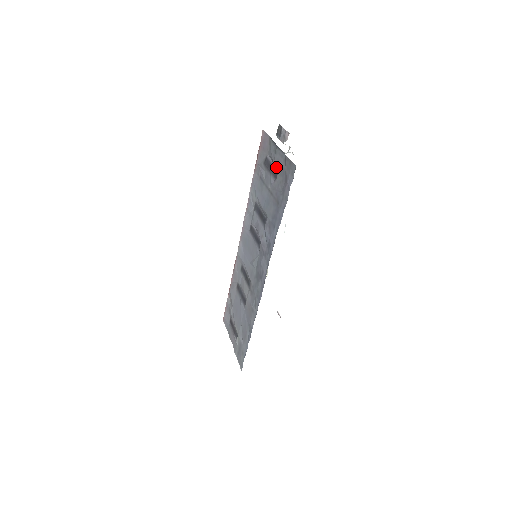
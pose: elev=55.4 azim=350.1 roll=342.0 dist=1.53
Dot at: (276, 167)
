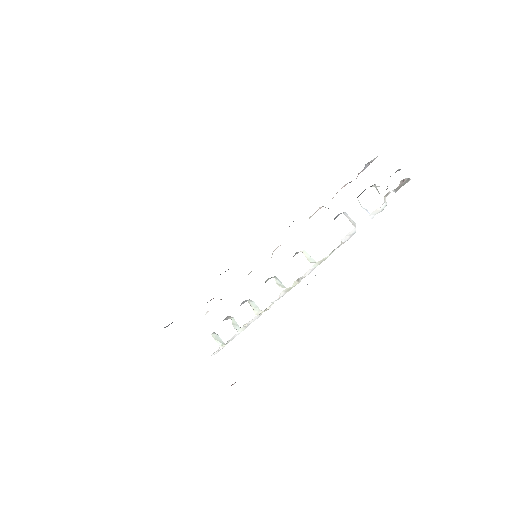
Dot at: occluded
